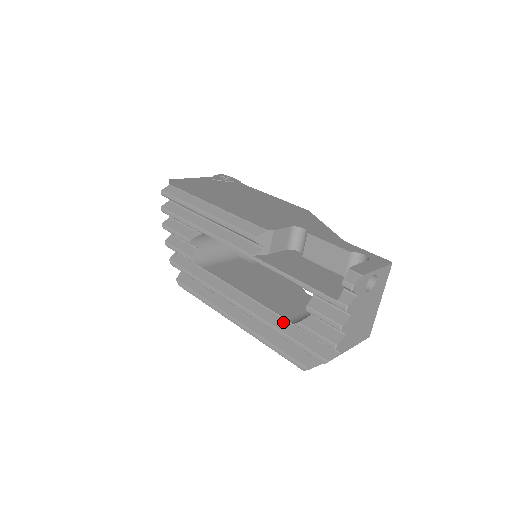
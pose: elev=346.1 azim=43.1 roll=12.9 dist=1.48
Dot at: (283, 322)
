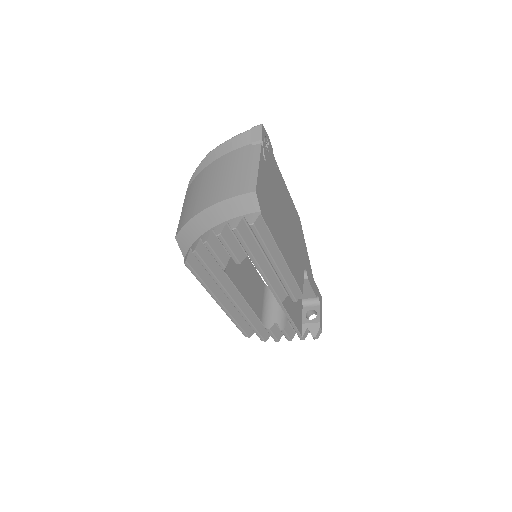
Dot at: (255, 318)
